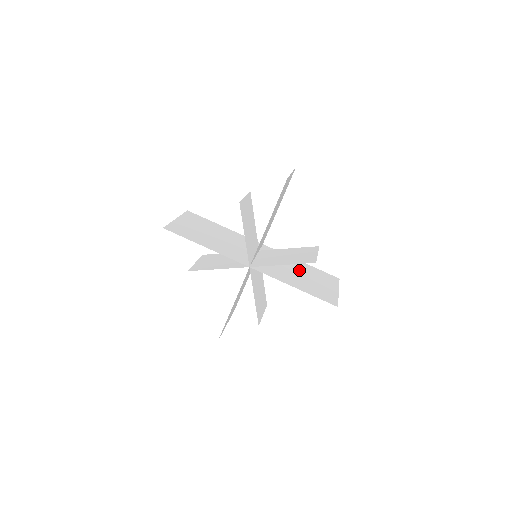
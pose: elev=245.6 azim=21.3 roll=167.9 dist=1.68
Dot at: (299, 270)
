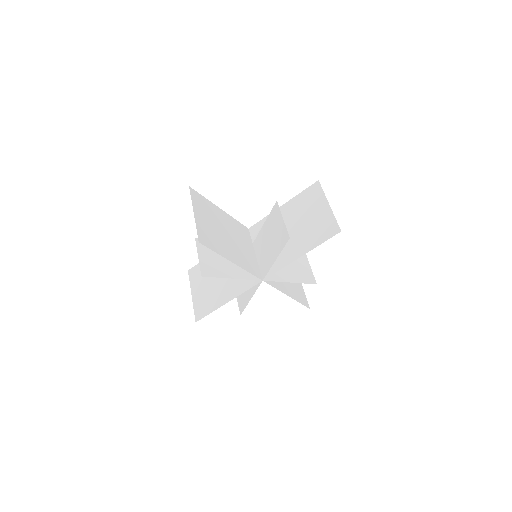
Dot at: (289, 223)
